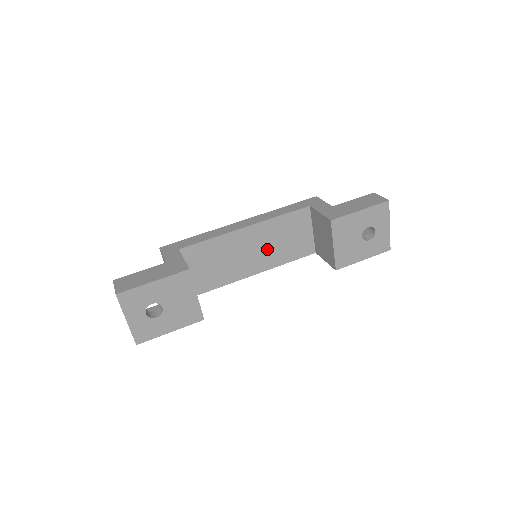
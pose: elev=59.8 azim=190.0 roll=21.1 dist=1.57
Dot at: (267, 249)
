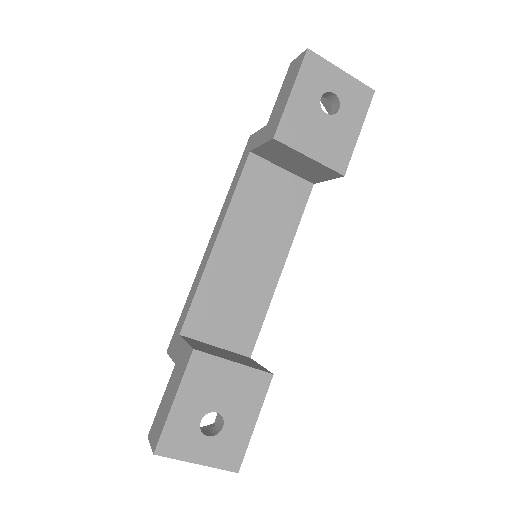
Dot at: (262, 237)
